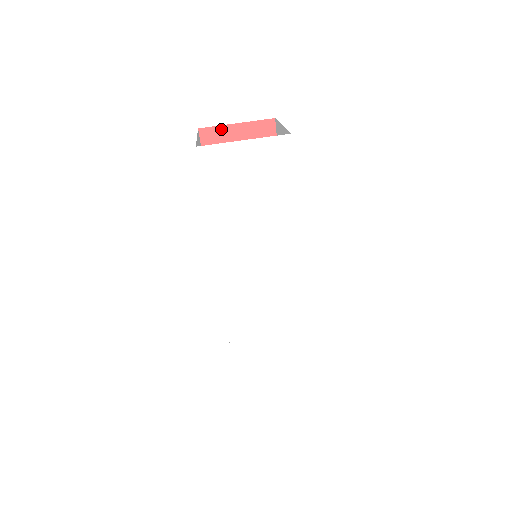
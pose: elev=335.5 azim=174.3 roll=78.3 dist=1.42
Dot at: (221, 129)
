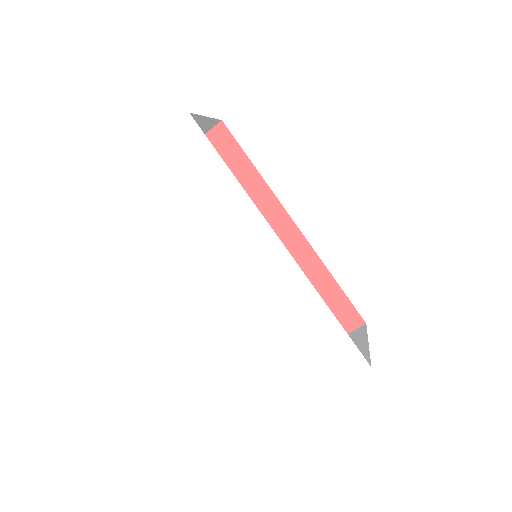
Dot at: occluded
